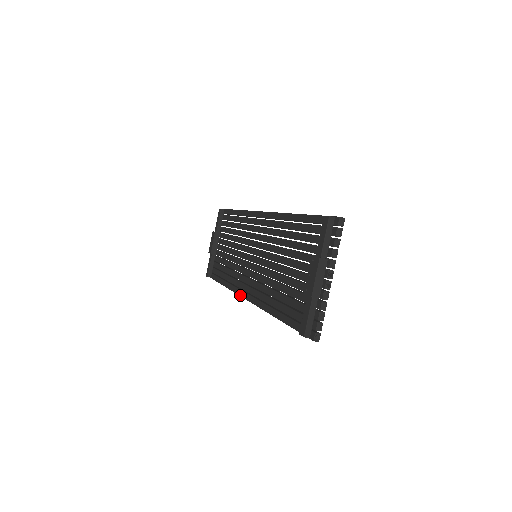
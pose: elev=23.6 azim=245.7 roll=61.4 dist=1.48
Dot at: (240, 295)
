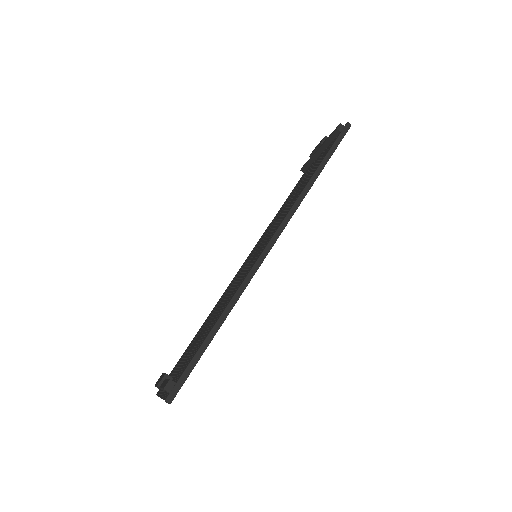
Dot at: (259, 256)
